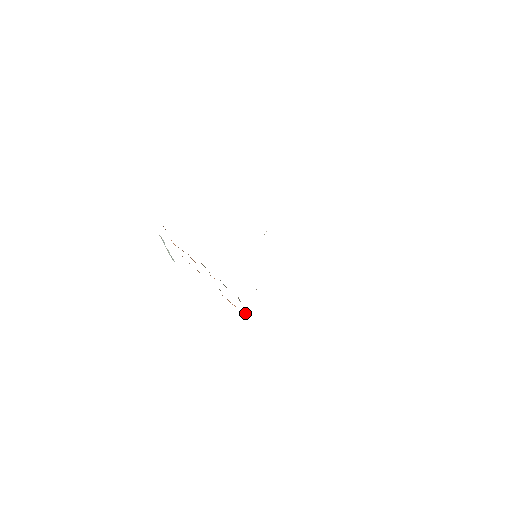
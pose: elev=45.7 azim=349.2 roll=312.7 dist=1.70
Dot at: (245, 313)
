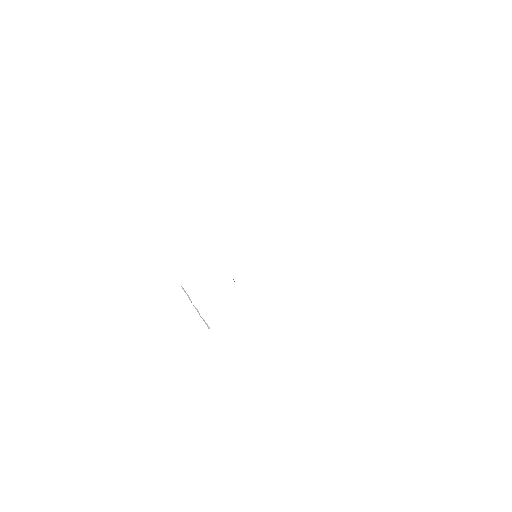
Dot at: occluded
